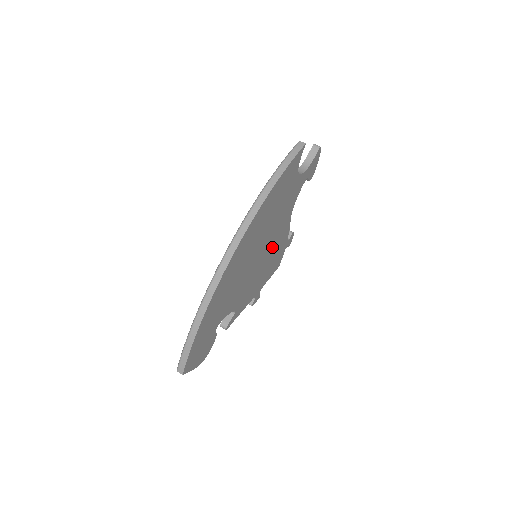
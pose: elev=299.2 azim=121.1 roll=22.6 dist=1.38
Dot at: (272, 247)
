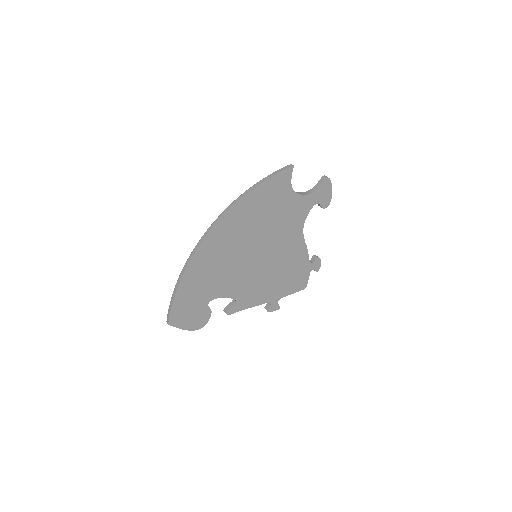
Dot at: (280, 257)
